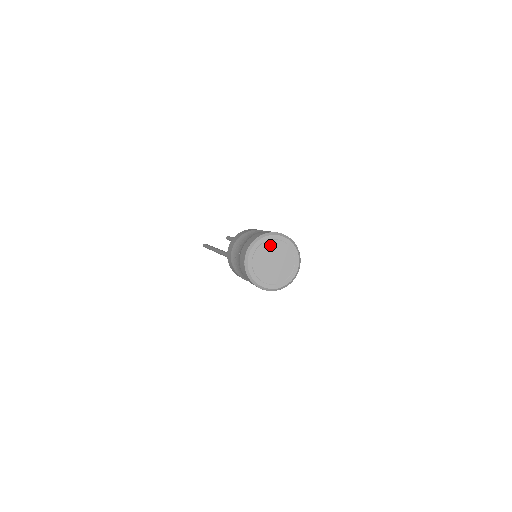
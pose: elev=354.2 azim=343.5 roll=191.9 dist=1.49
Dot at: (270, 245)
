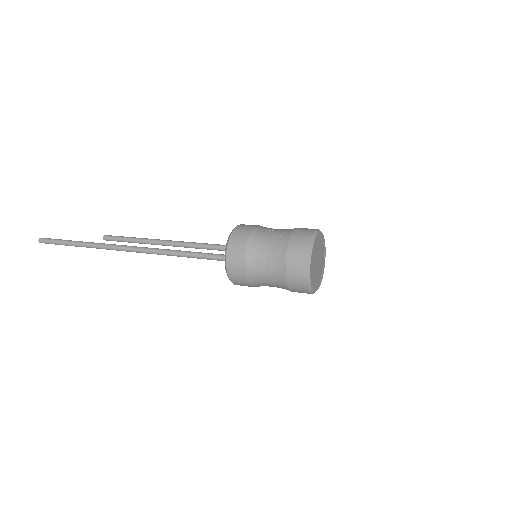
Dot at: (320, 243)
